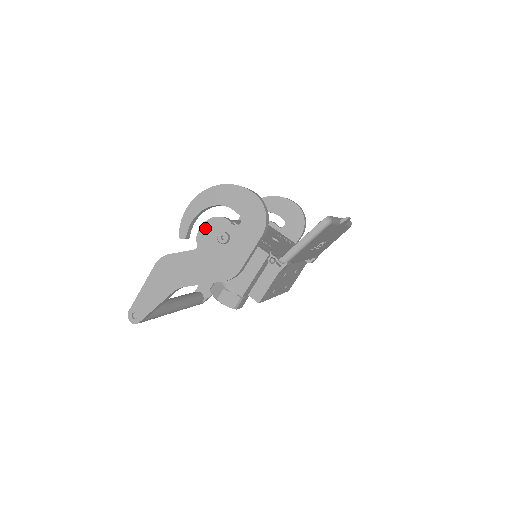
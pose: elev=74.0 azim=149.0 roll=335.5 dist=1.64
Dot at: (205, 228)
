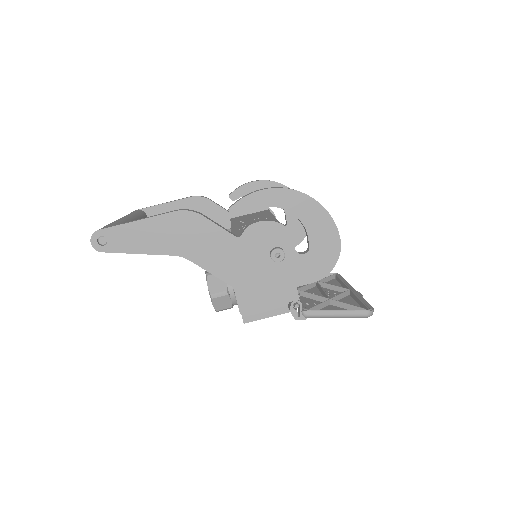
Dot at: (265, 227)
